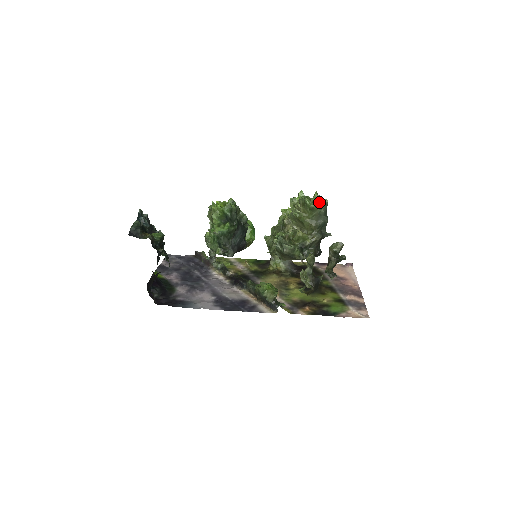
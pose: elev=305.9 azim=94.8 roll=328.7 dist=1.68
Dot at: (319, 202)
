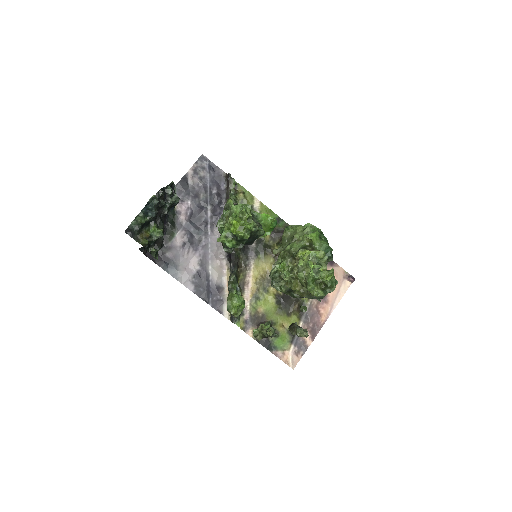
Dot at: (319, 296)
